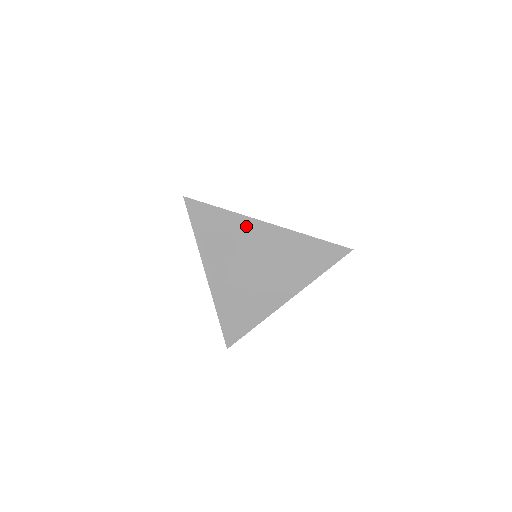
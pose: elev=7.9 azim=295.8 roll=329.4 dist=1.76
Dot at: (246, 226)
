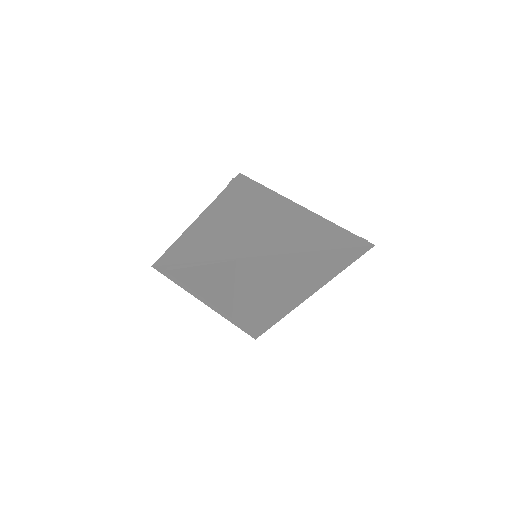
Dot at: (240, 265)
